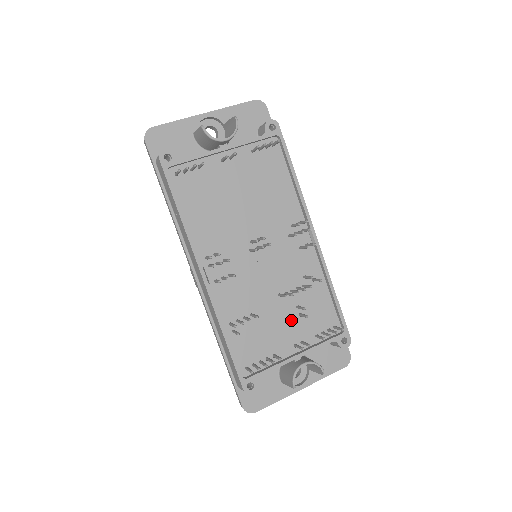
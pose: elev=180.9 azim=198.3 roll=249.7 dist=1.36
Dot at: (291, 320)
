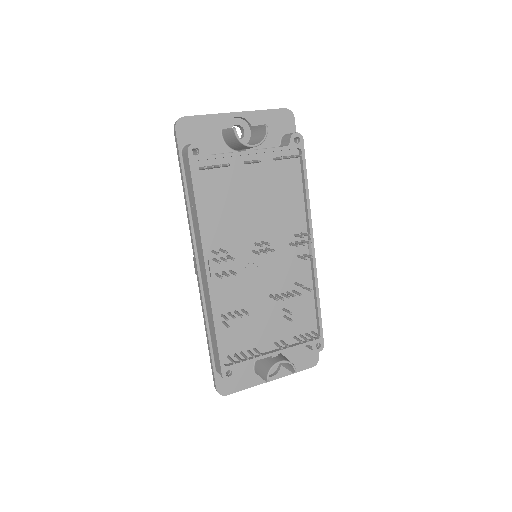
Dot at: (276, 320)
